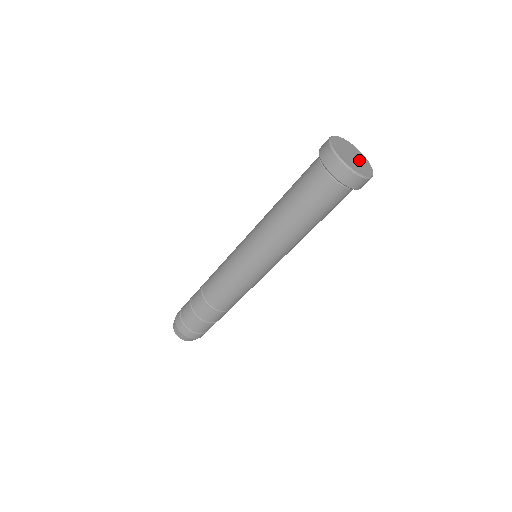
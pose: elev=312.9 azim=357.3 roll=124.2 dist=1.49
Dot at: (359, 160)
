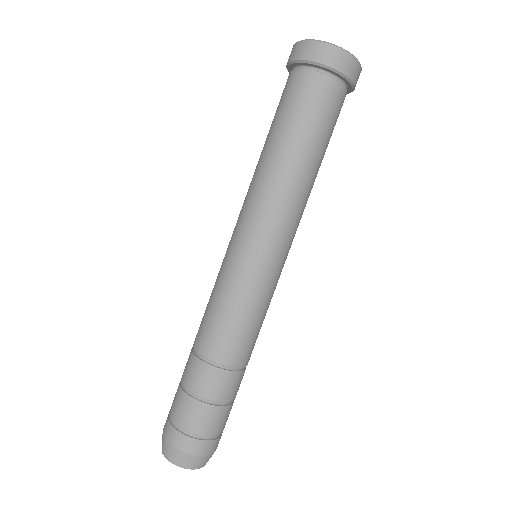
Dot at: occluded
